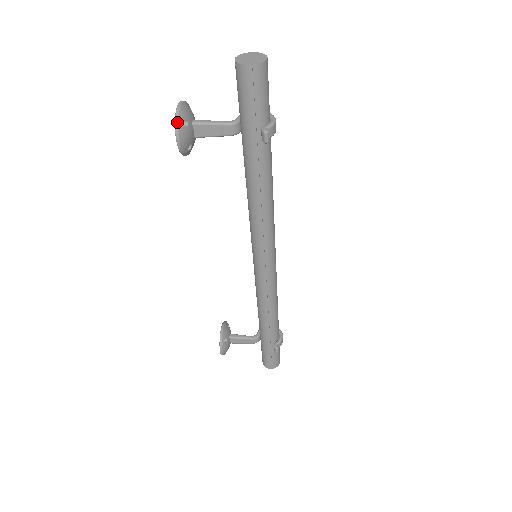
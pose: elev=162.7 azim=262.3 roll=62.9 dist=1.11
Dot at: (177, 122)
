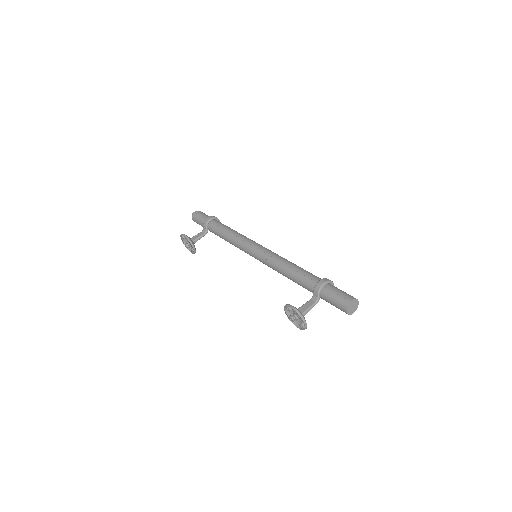
Dot at: occluded
